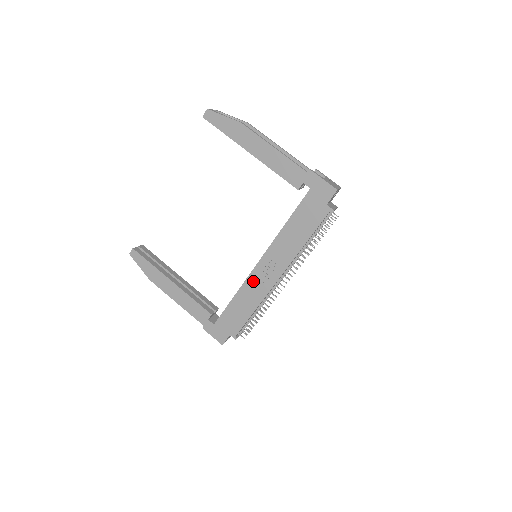
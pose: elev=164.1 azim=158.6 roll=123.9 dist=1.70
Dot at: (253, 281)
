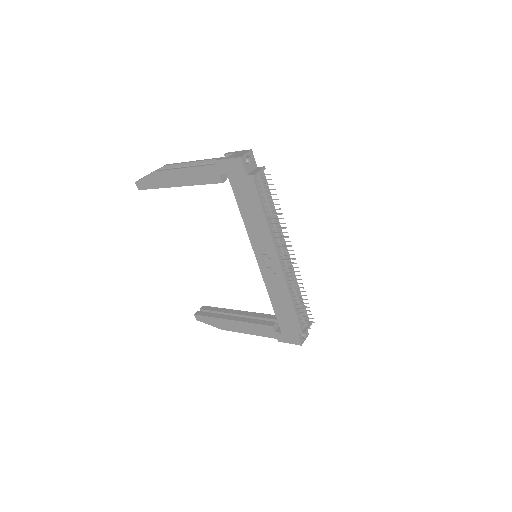
Dot at: (268, 278)
